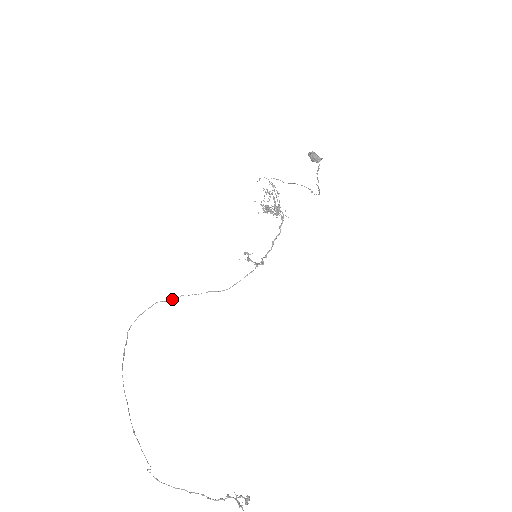
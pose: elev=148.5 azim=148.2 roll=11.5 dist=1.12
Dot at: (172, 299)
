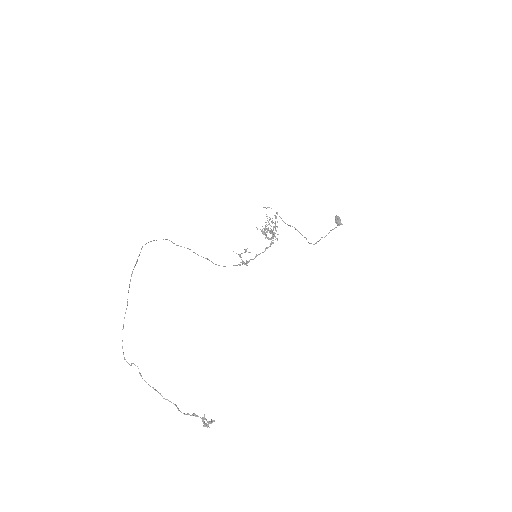
Dot at: occluded
